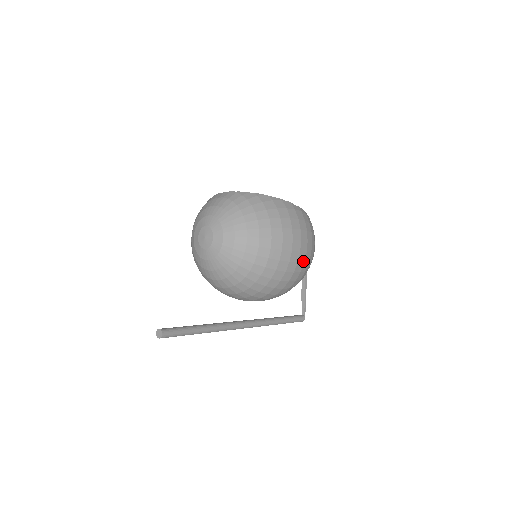
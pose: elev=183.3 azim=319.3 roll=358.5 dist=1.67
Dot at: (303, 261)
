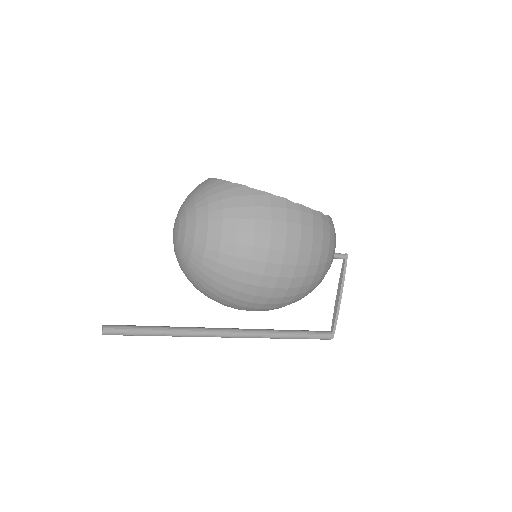
Dot at: (290, 276)
